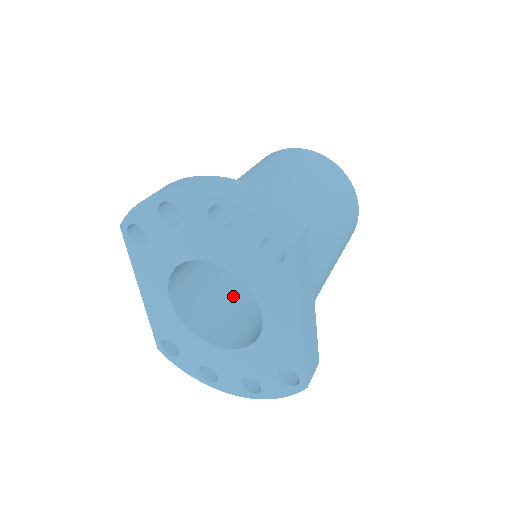
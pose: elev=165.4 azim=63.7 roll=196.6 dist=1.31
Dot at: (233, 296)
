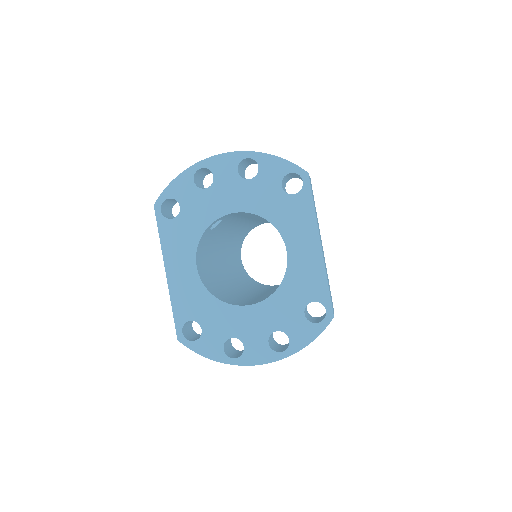
Dot at: (240, 294)
